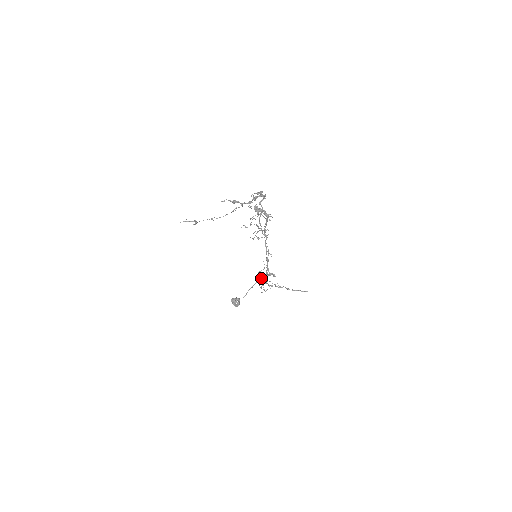
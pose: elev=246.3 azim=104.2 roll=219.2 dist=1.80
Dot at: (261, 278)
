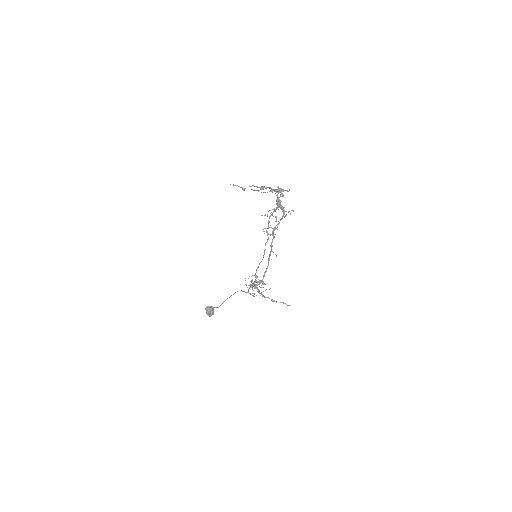
Dot at: occluded
